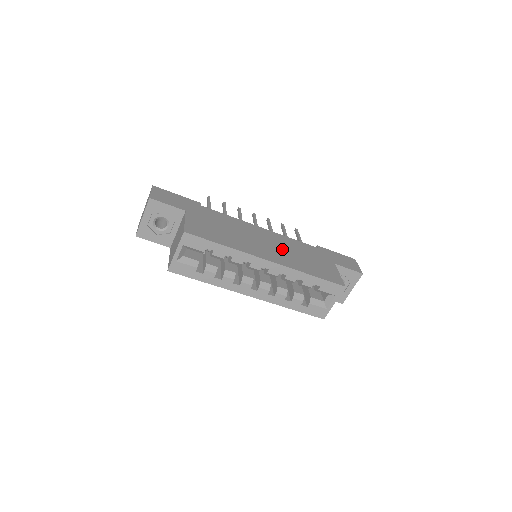
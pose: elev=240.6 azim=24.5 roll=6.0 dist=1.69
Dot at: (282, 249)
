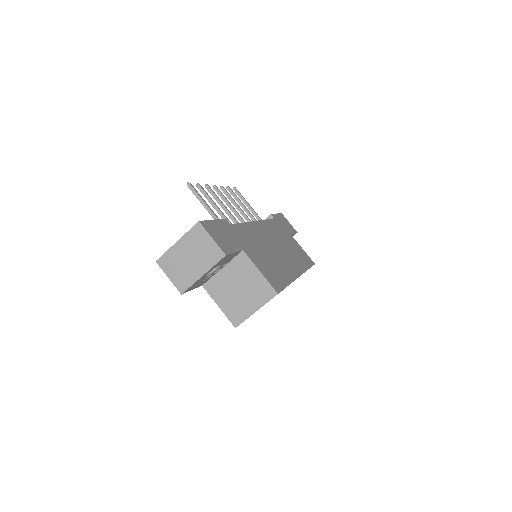
Dot at: (283, 247)
